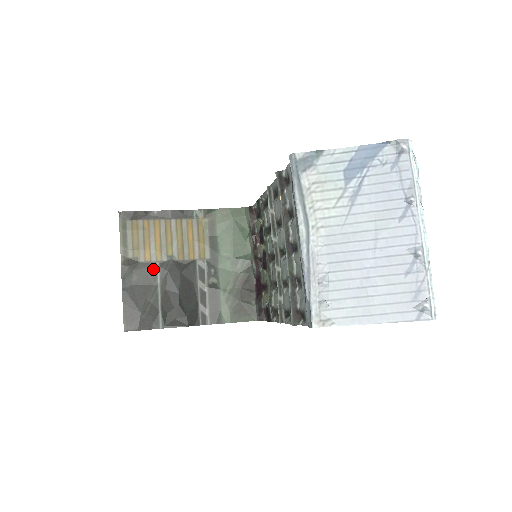
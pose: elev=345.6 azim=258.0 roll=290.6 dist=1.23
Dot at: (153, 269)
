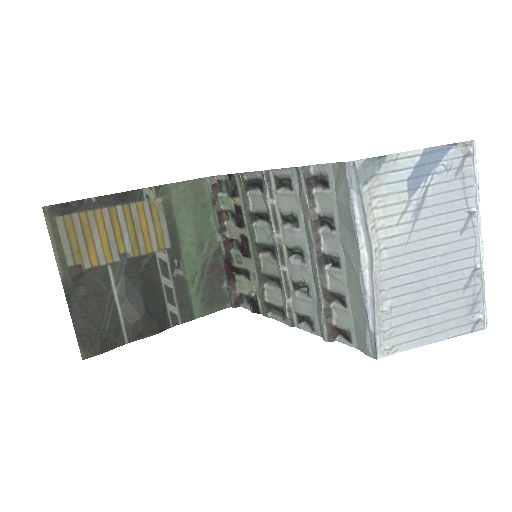
Dot at: (104, 275)
